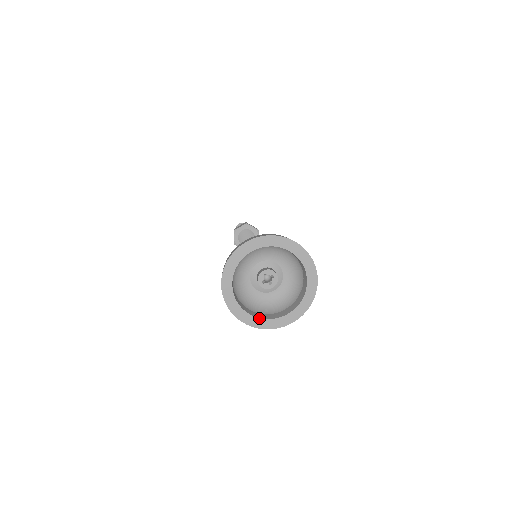
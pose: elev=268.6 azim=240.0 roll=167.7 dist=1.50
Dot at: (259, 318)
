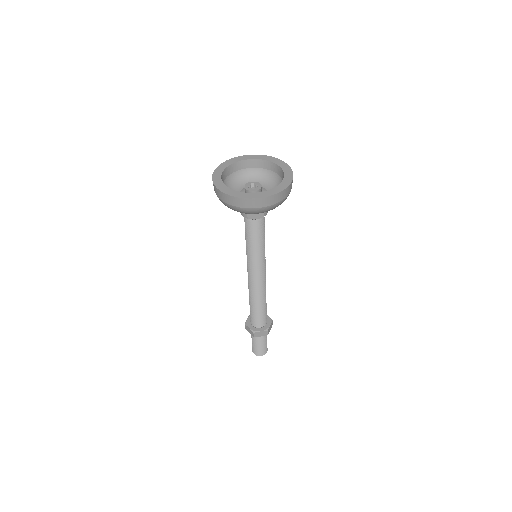
Dot at: (232, 190)
